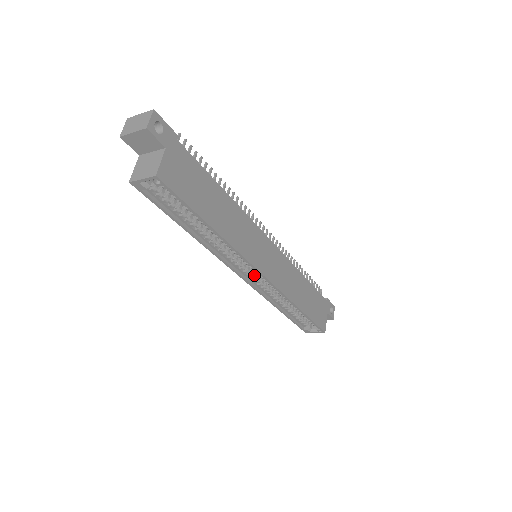
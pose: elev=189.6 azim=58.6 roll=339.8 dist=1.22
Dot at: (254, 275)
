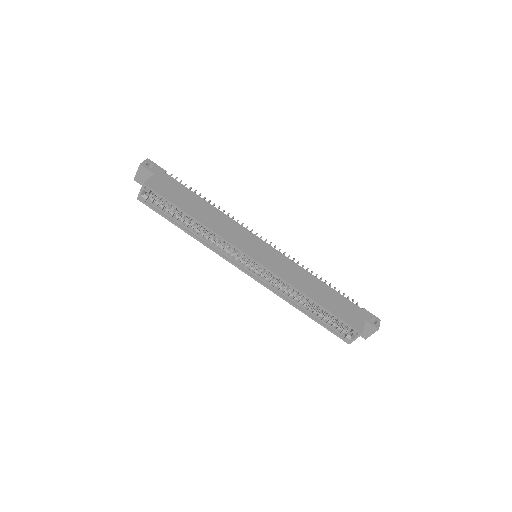
Dot at: (256, 269)
